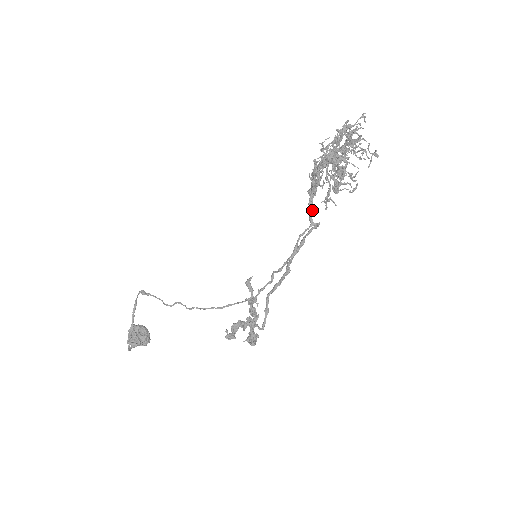
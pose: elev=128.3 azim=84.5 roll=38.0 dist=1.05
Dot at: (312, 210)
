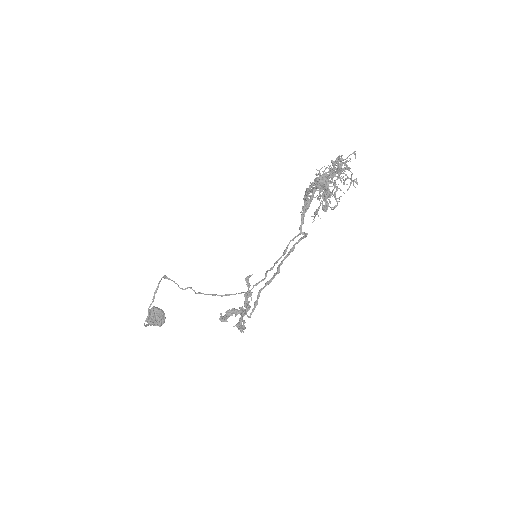
Dot at: (303, 221)
